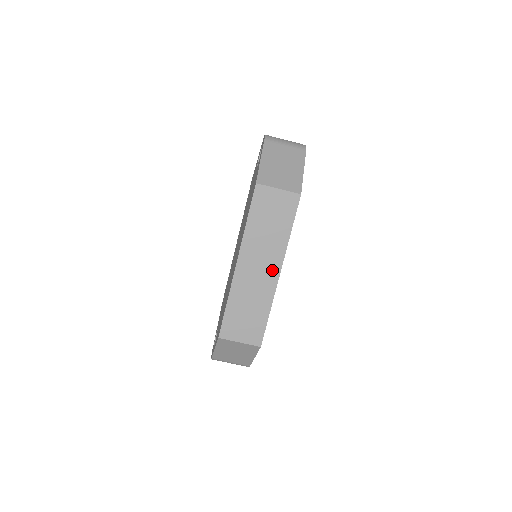
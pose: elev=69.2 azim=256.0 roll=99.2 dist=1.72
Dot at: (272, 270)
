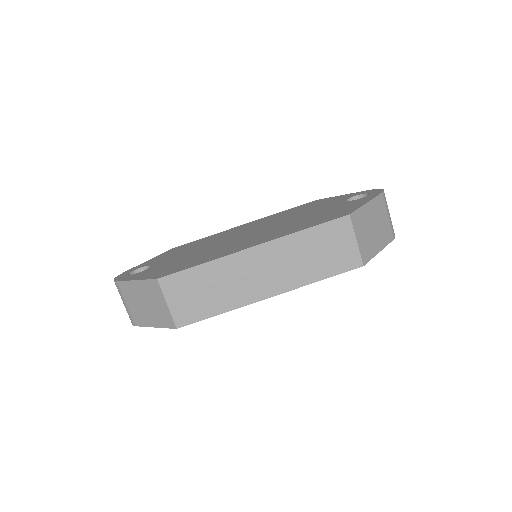
Dot at: (269, 287)
